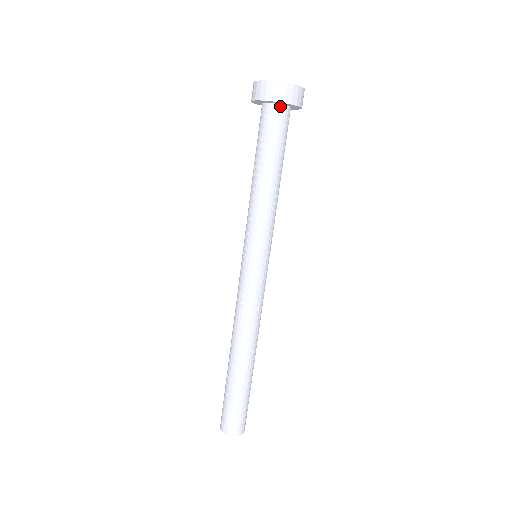
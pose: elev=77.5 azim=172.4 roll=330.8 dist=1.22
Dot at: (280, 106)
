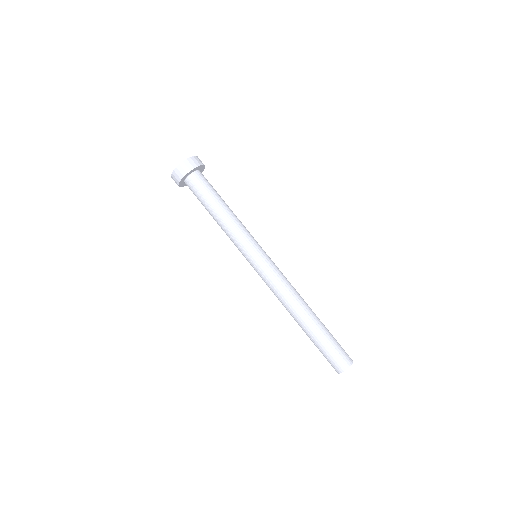
Dot at: (191, 175)
